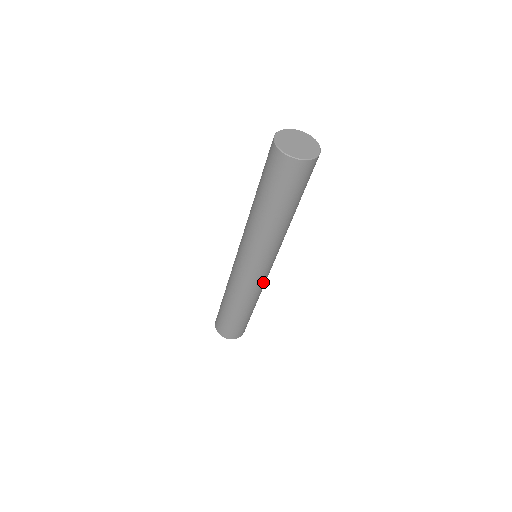
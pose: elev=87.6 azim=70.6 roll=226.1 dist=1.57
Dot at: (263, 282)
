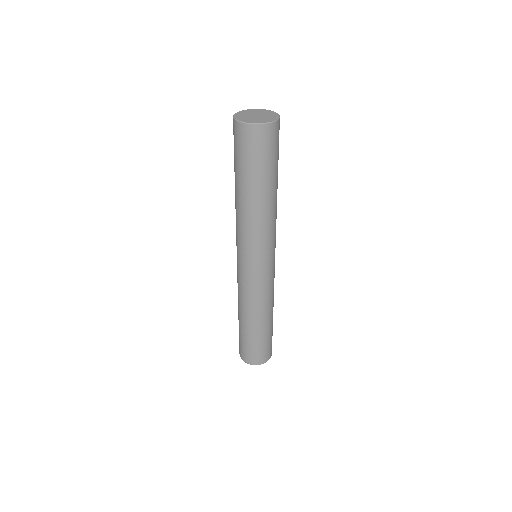
Dot at: (272, 281)
